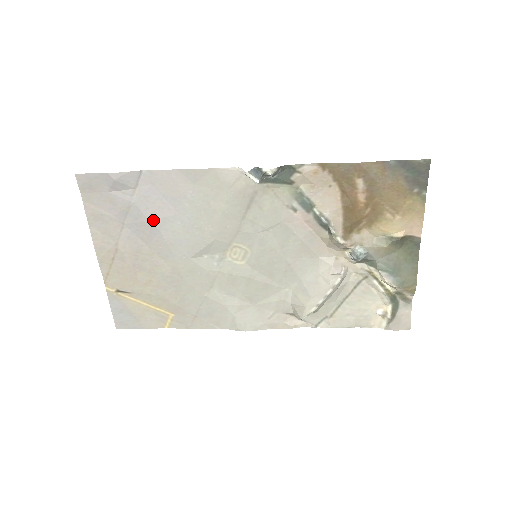
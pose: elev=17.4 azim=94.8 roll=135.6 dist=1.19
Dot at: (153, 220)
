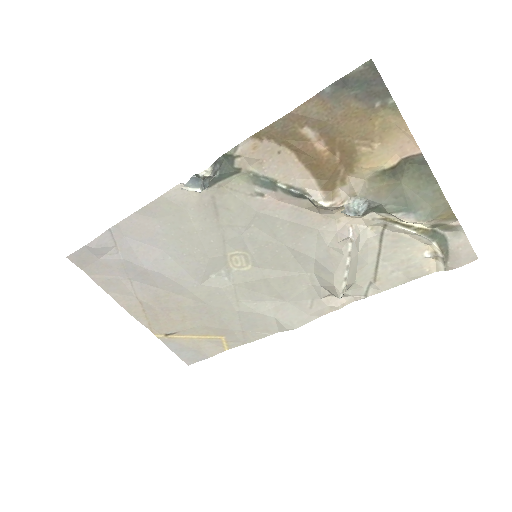
Dot at: (147, 266)
